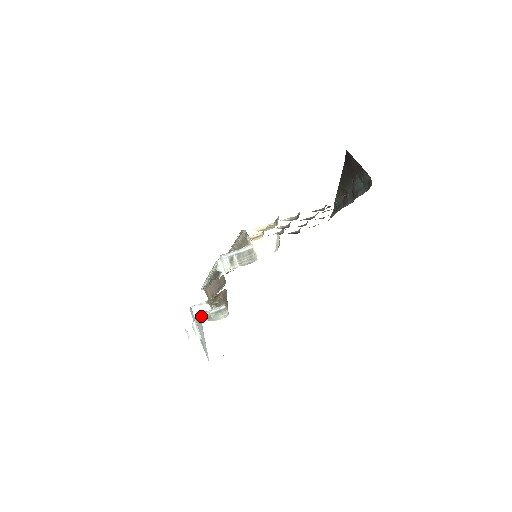
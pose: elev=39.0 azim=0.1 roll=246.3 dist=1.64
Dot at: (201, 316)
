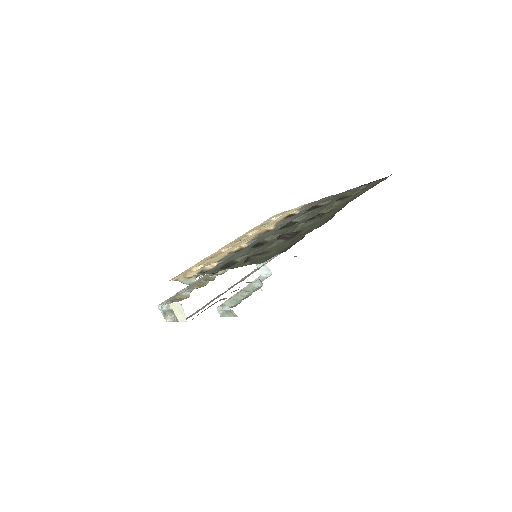
Dot at: (218, 311)
